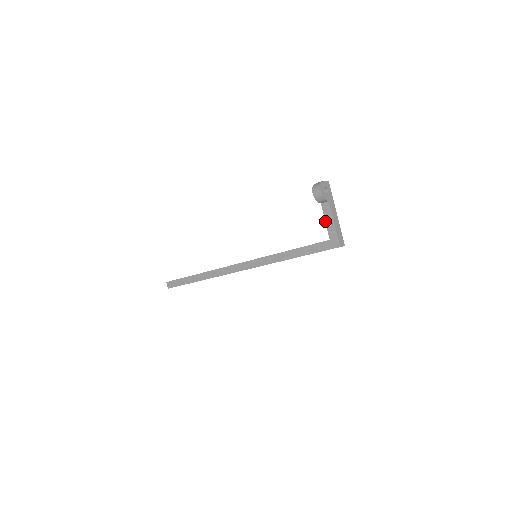
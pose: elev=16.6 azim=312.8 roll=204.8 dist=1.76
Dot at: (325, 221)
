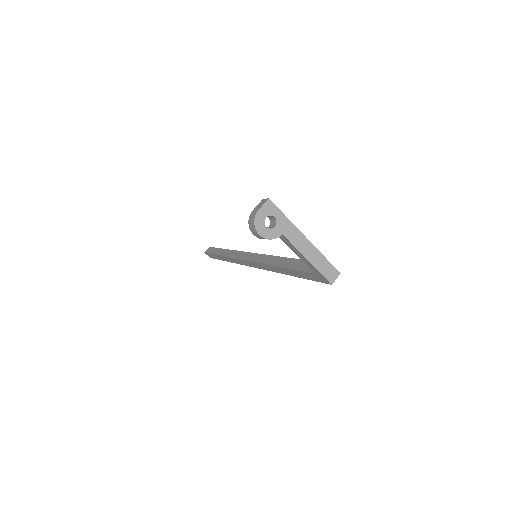
Dot at: occluded
